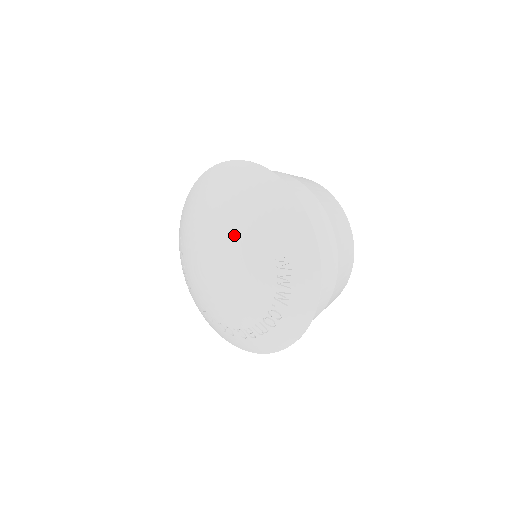
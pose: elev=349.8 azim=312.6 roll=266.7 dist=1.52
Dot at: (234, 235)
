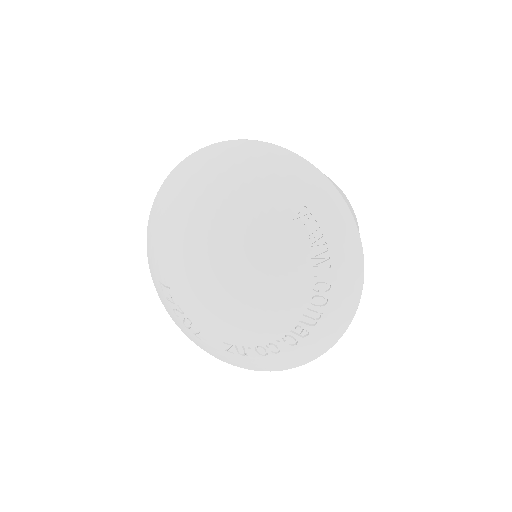
Dot at: (232, 222)
